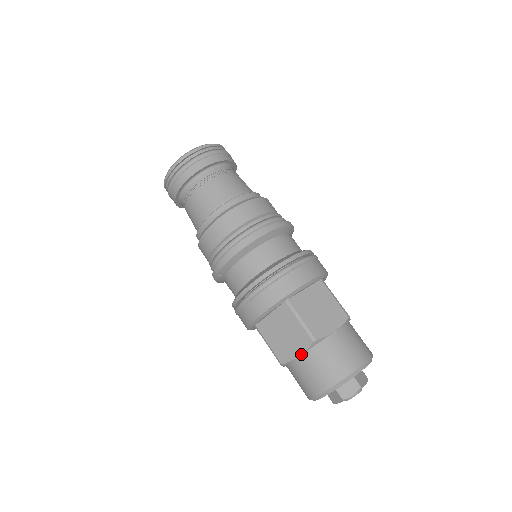
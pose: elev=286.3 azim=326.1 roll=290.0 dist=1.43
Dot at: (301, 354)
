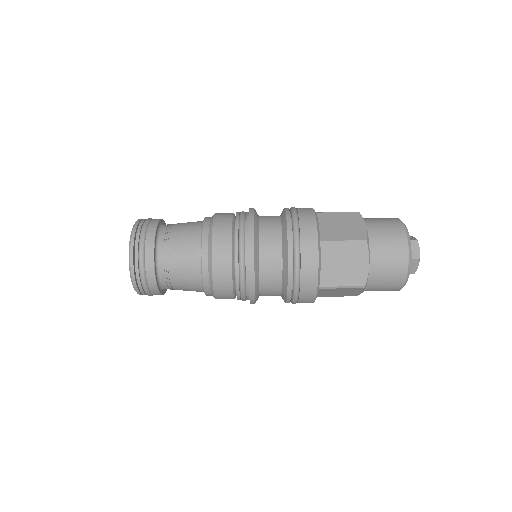
Dot at: occluded
